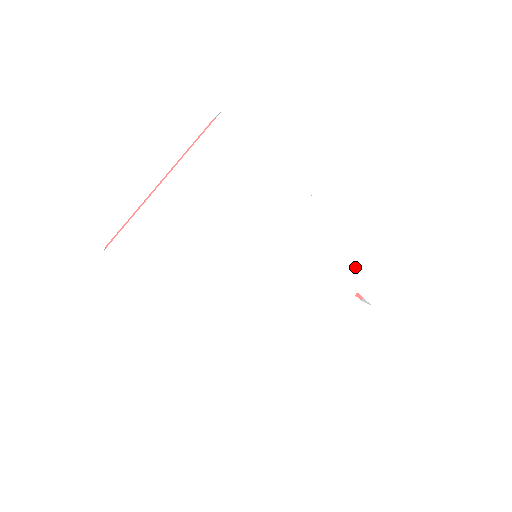
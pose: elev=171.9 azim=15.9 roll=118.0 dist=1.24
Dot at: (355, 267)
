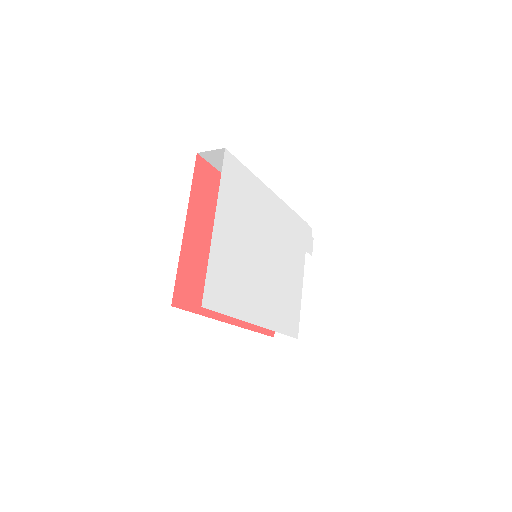
Dot at: (301, 234)
